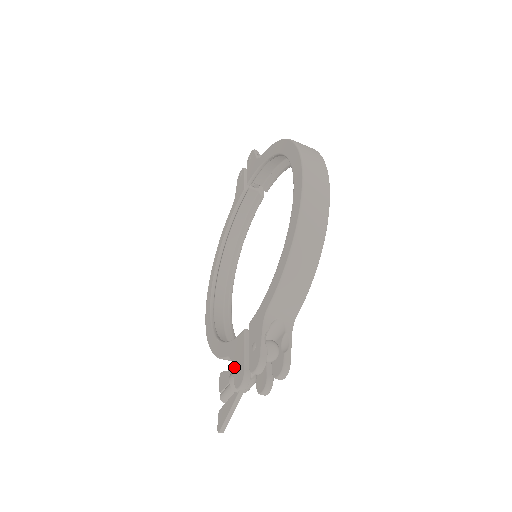
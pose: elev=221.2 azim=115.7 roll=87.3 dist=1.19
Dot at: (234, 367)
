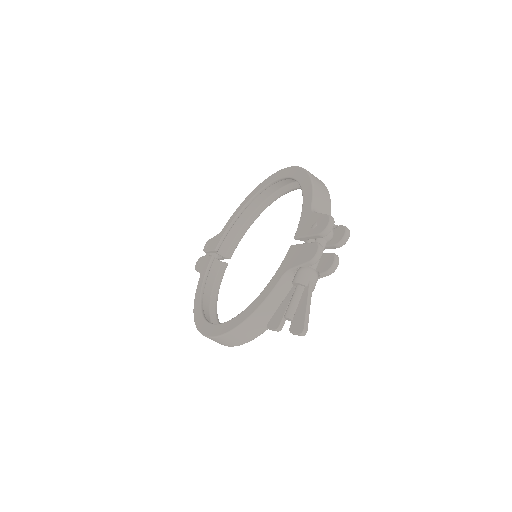
Dot at: (298, 262)
